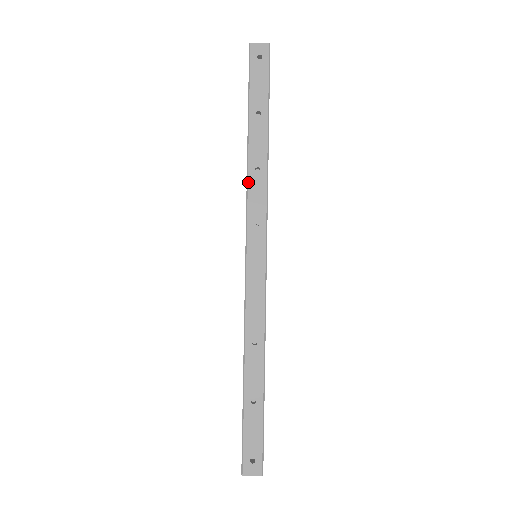
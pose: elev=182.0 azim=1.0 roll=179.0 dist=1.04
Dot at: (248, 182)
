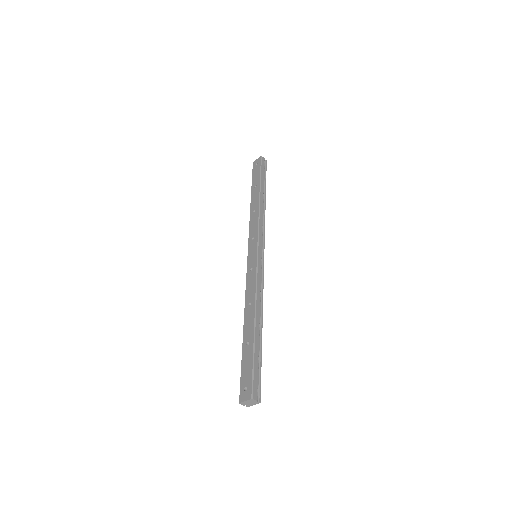
Dot at: (250, 220)
